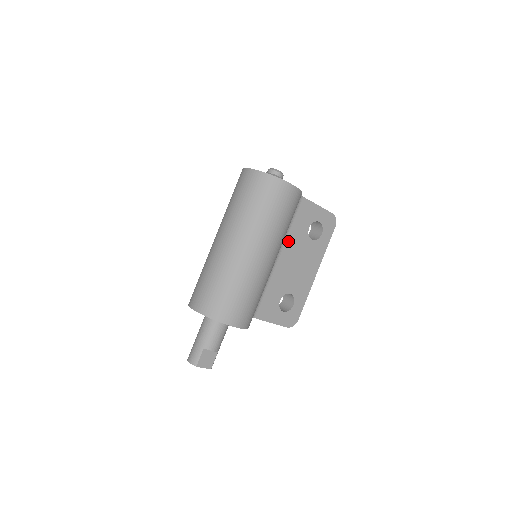
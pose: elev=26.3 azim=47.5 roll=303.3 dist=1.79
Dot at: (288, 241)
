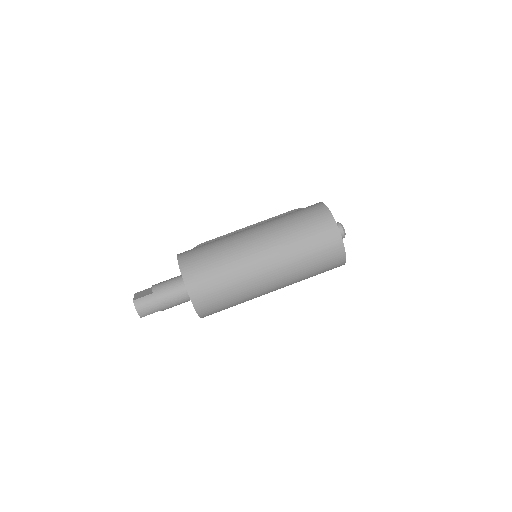
Dot at: occluded
